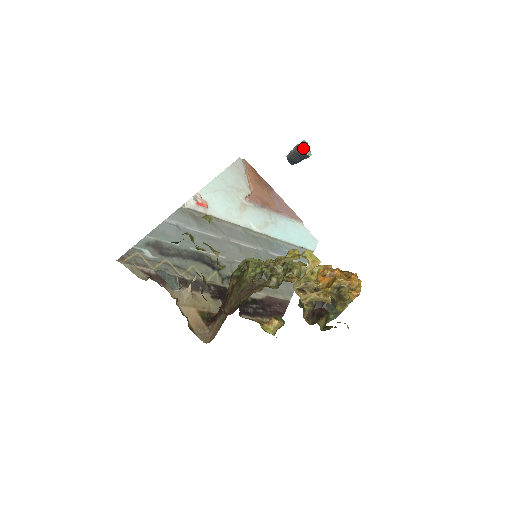
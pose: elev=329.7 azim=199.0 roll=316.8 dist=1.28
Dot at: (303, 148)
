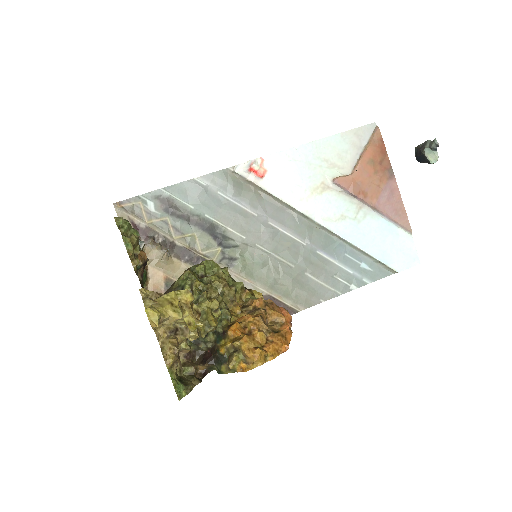
Dot at: (429, 149)
